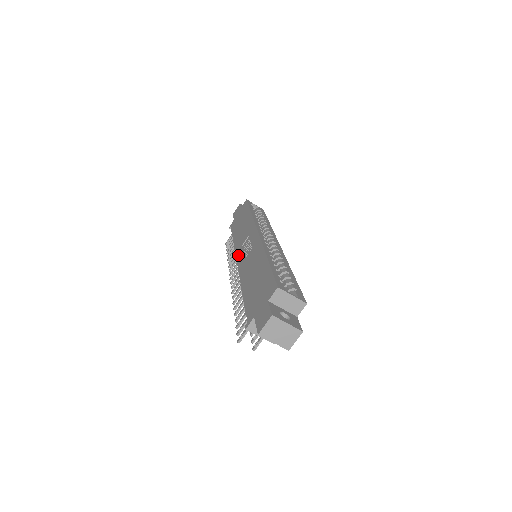
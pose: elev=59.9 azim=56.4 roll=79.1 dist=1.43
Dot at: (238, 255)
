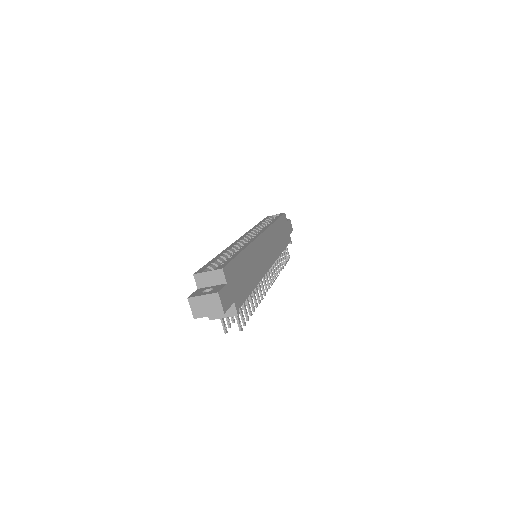
Dot at: occluded
